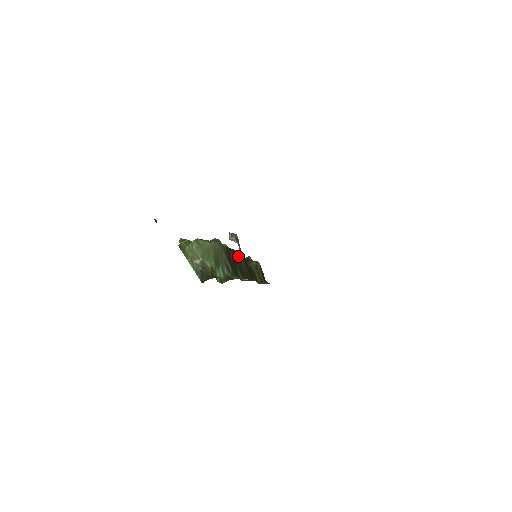
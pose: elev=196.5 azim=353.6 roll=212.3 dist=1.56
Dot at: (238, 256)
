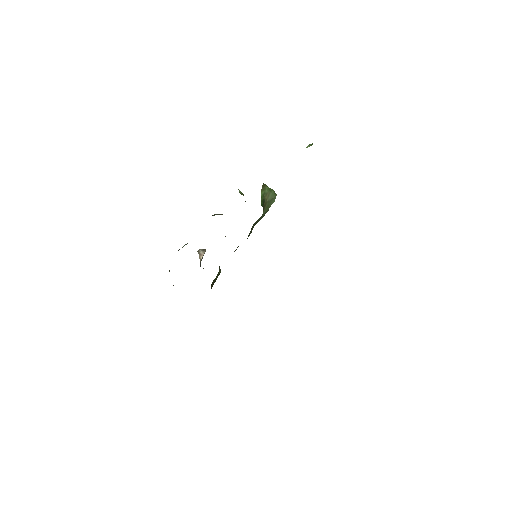
Dot at: (238, 246)
